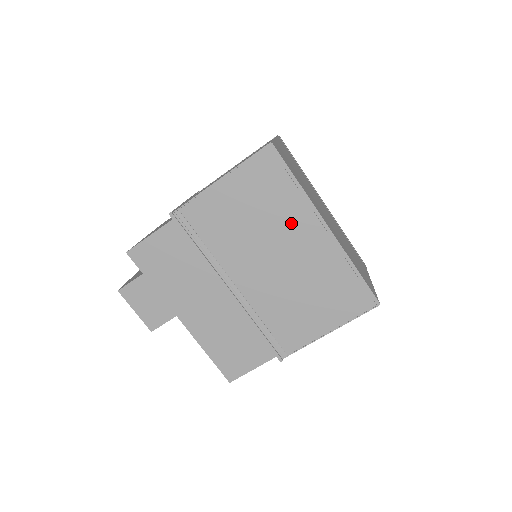
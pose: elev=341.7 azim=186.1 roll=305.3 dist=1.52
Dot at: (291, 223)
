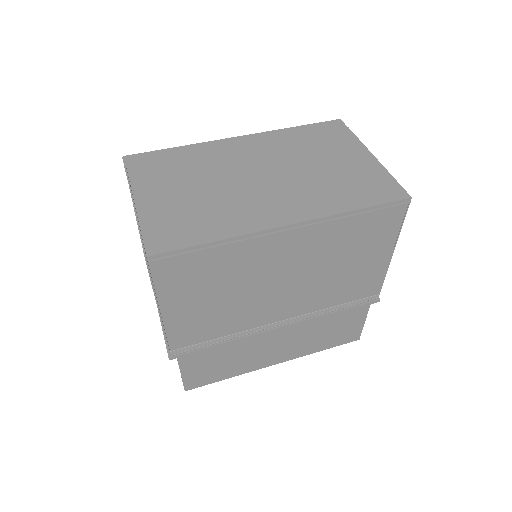
Dot at: (255, 260)
